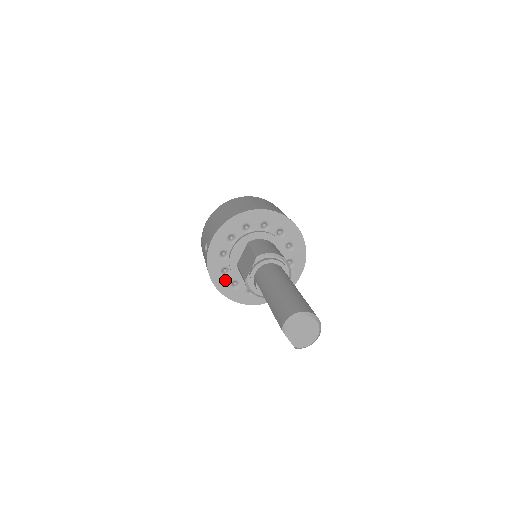
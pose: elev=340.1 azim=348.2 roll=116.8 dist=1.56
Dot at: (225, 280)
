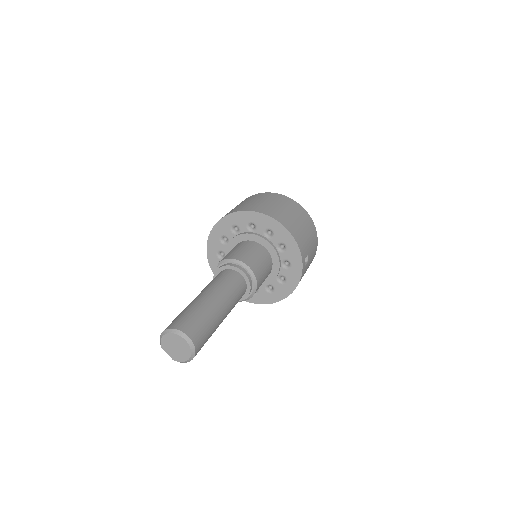
Dot at: occluded
